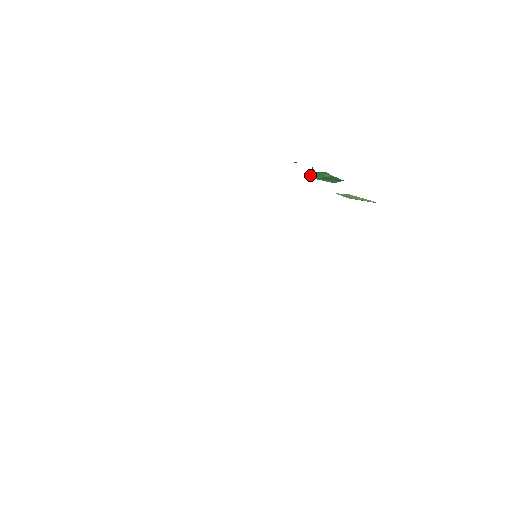
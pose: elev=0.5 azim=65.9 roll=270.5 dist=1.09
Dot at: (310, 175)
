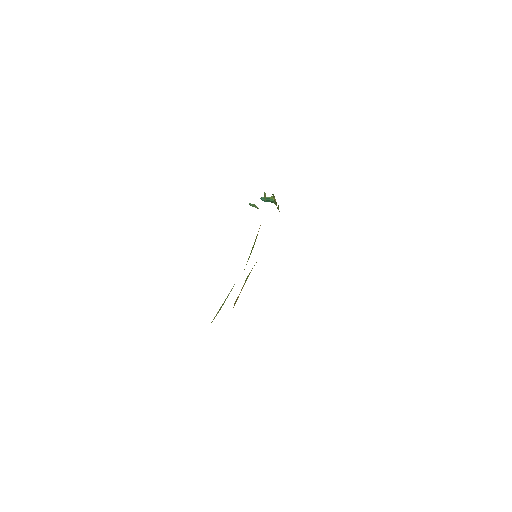
Dot at: (262, 198)
